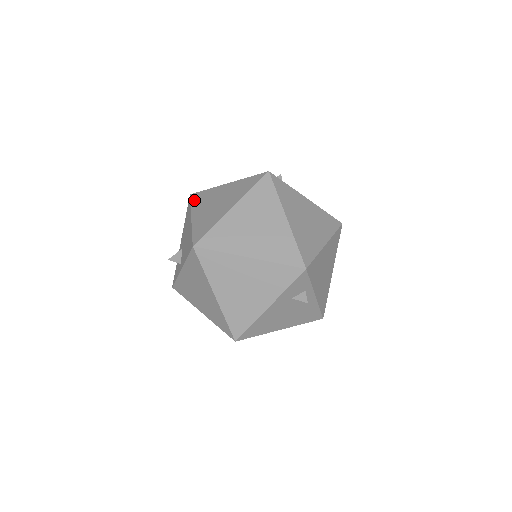
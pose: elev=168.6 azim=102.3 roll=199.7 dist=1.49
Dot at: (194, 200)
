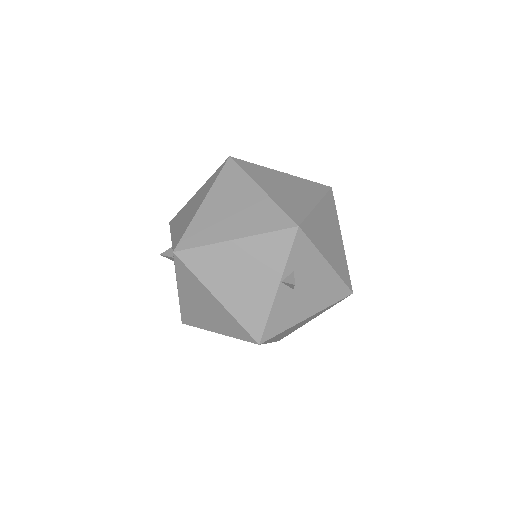
Dot at: (179, 271)
